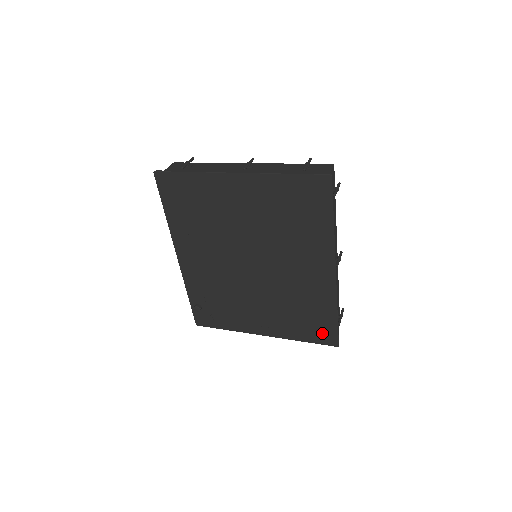
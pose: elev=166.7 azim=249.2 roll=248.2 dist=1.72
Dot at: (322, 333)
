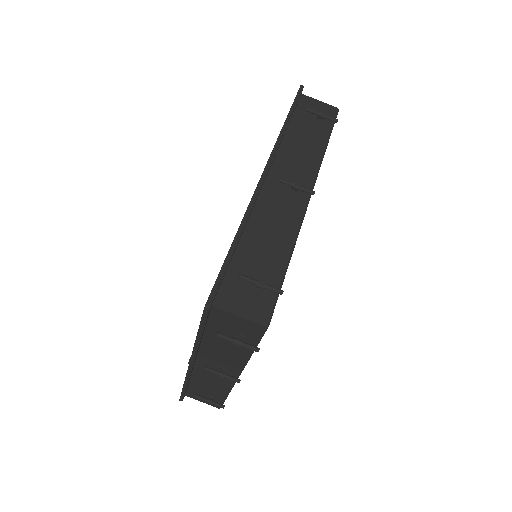
Dot at: occluded
